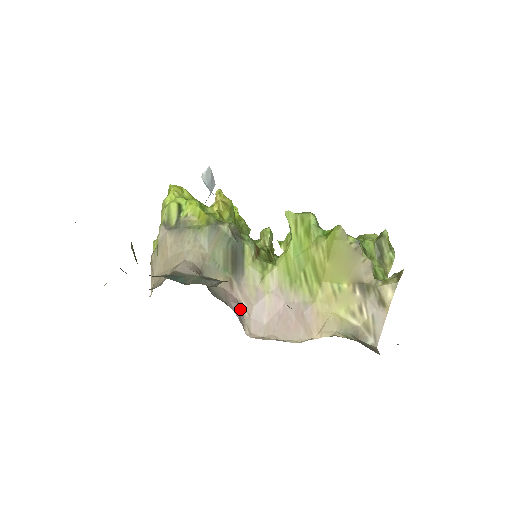
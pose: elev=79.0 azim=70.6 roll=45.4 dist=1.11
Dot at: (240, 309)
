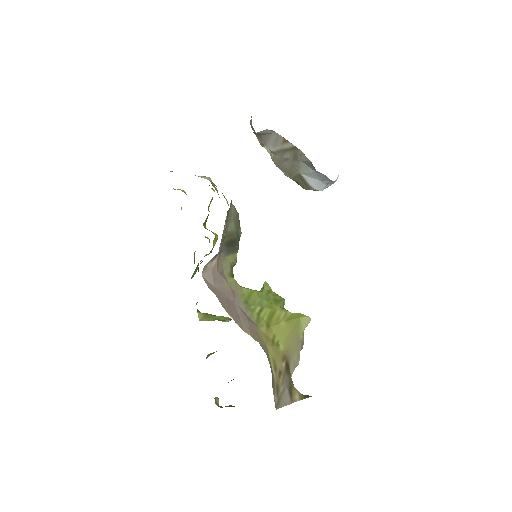
Dot at: (218, 254)
